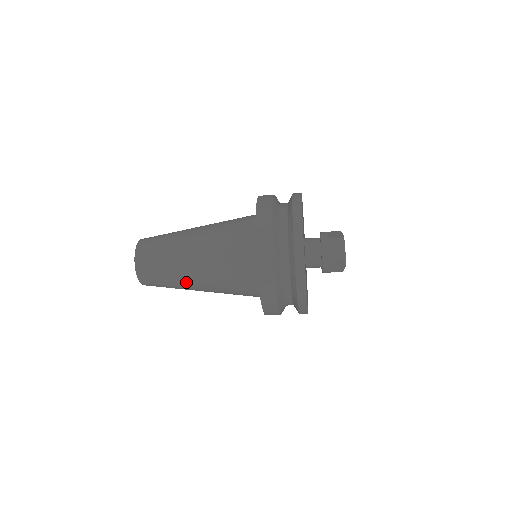
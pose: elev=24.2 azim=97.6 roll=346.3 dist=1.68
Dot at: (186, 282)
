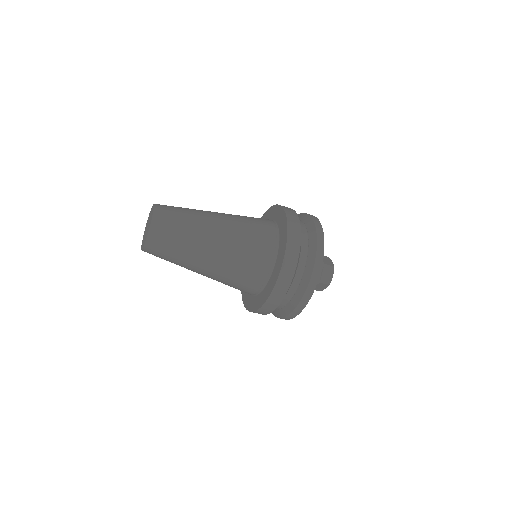
Dot at: (203, 237)
